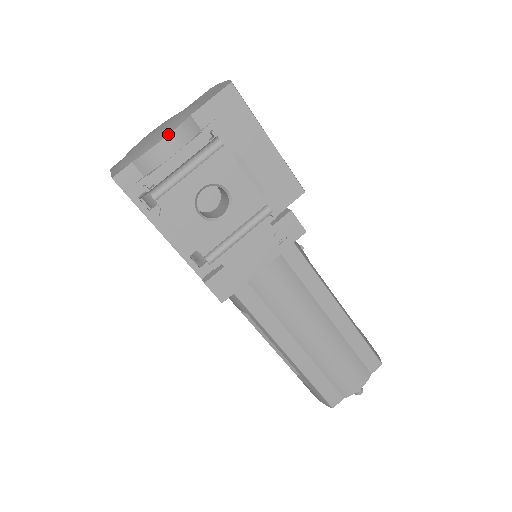
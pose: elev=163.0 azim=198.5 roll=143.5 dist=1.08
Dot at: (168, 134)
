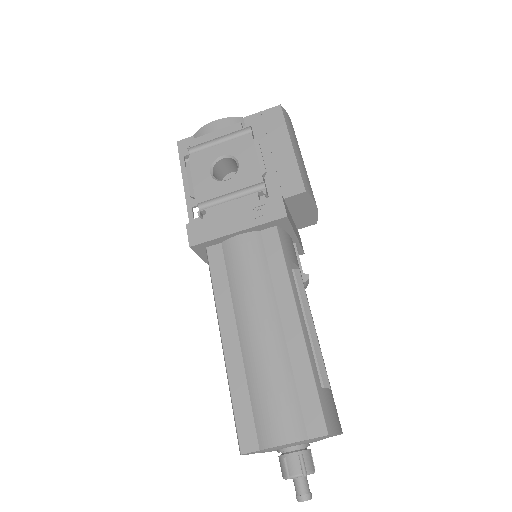
Dot at: (219, 119)
